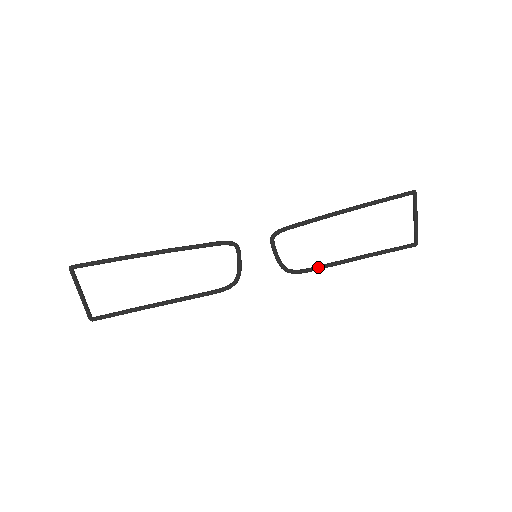
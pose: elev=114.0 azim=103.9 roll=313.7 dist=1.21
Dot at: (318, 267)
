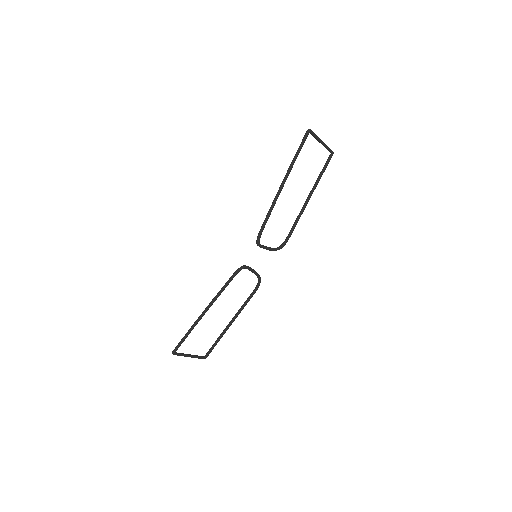
Dot at: (293, 228)
